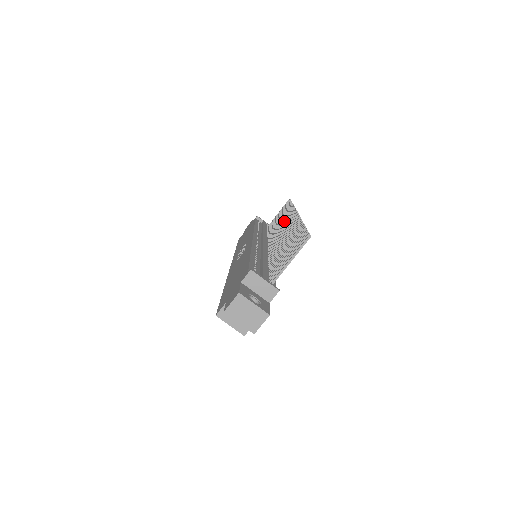
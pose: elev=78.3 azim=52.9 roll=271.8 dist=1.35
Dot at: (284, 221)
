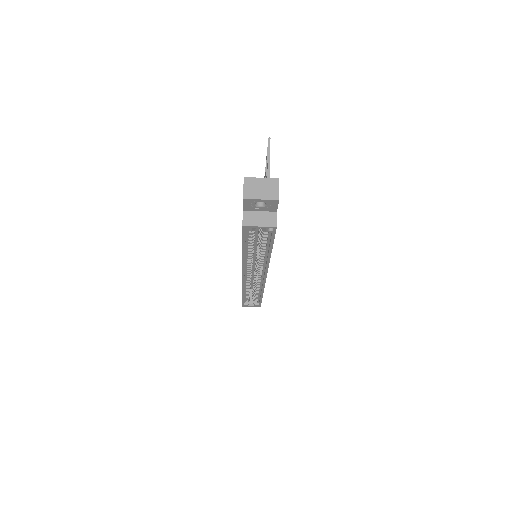
Dot at: occluded
